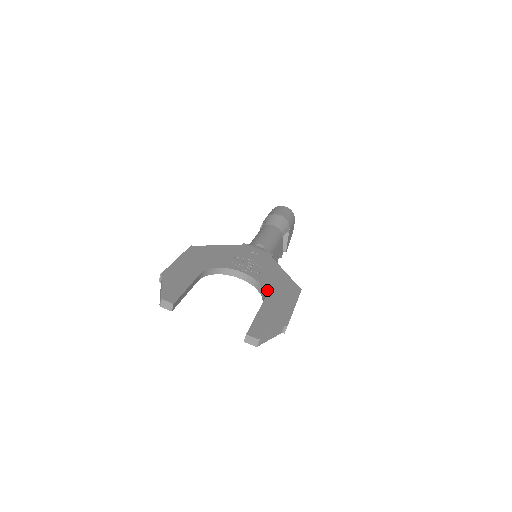
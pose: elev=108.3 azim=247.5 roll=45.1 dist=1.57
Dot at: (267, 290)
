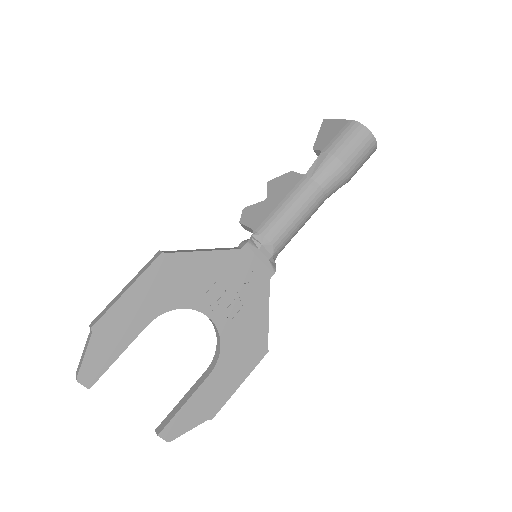
Dot at: (223, 356)
